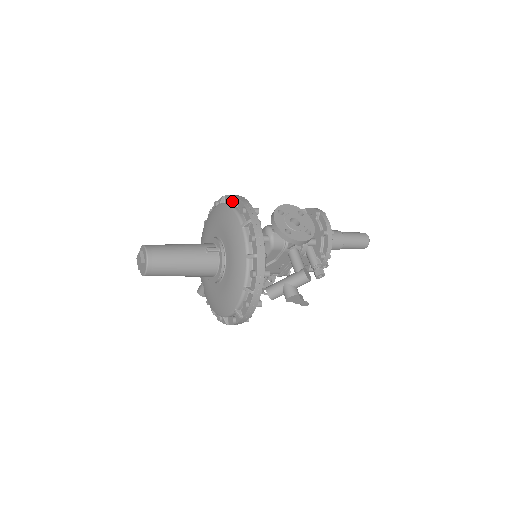
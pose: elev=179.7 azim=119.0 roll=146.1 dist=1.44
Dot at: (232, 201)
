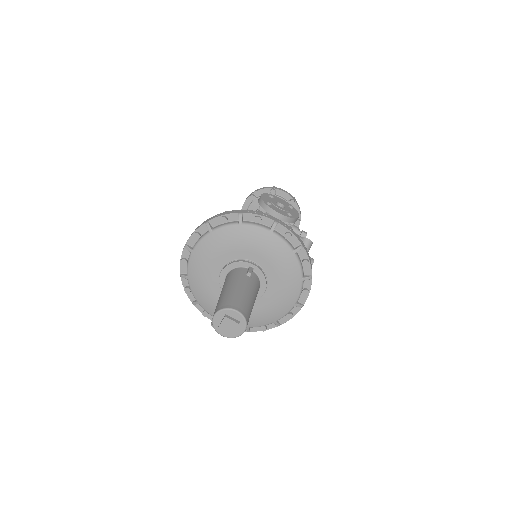
Dot at: (228, 220)
